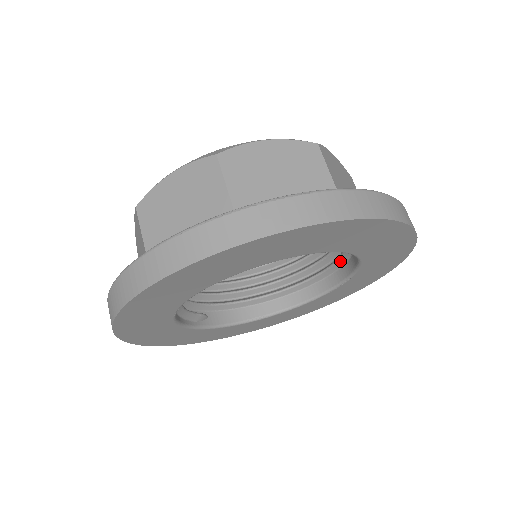
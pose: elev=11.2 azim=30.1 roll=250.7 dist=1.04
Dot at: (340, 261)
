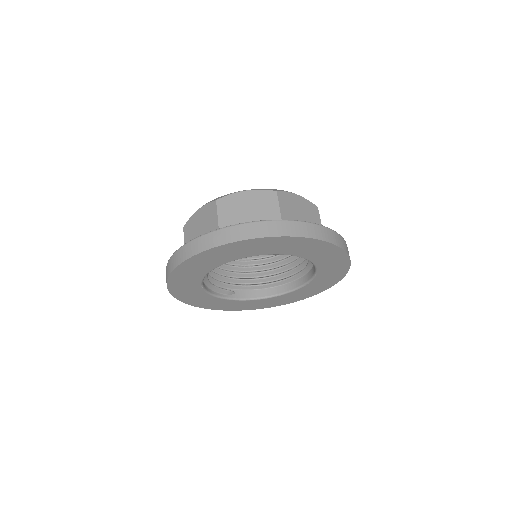
Dot at: occluded
